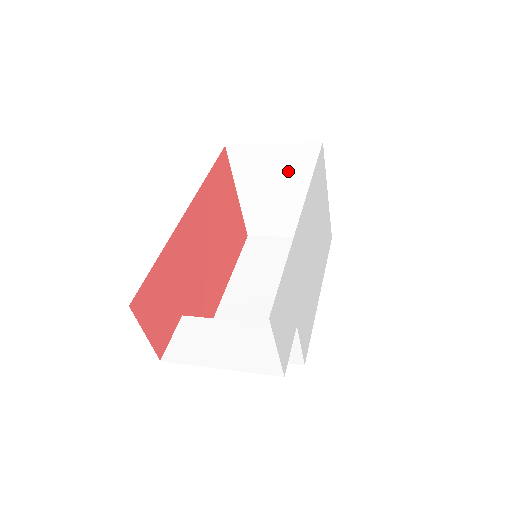
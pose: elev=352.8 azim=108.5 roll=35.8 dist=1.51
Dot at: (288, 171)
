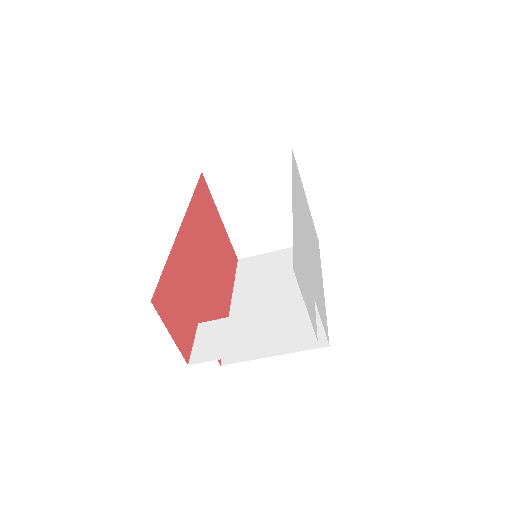
Dot at: (265, 183)
